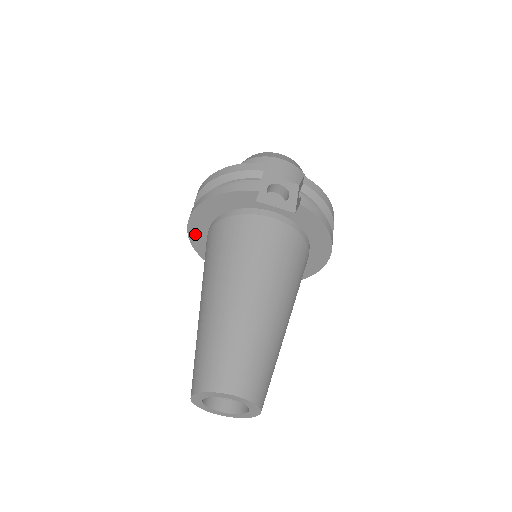
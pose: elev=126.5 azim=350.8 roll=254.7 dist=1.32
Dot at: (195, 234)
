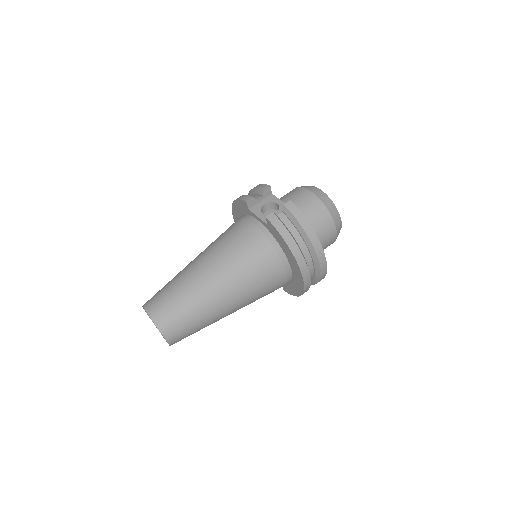
Dot at: occluded
